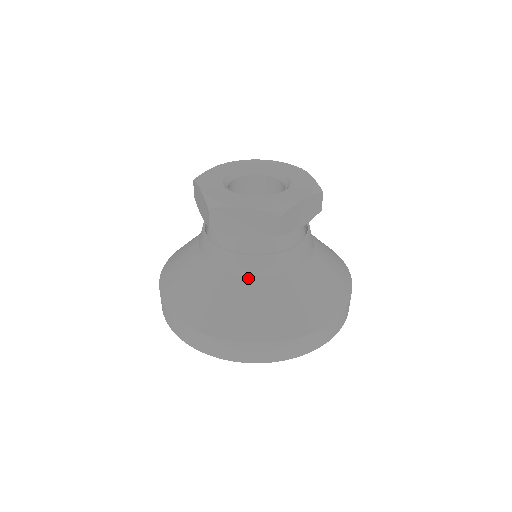
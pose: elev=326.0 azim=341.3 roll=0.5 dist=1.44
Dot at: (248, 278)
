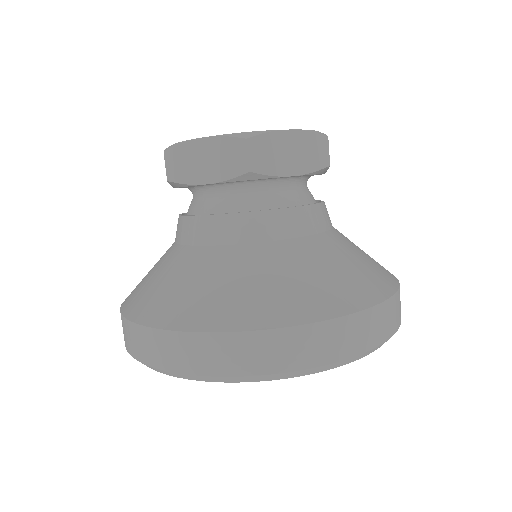
Dot at: (309, 238)
